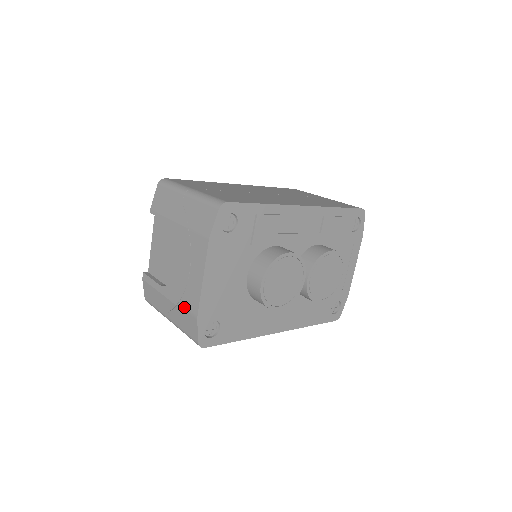
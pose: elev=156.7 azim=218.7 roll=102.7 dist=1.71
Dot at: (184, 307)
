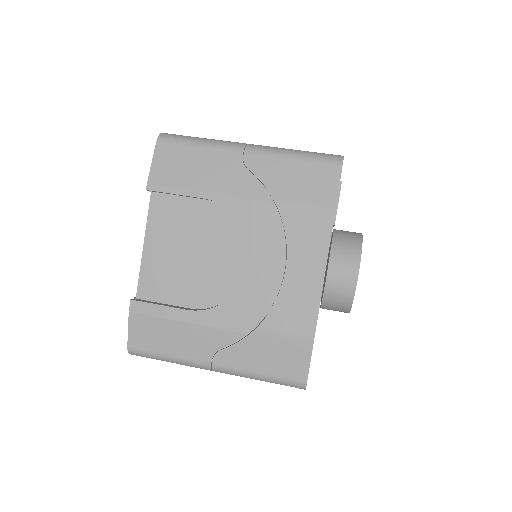
Dot at: (274, 332)
